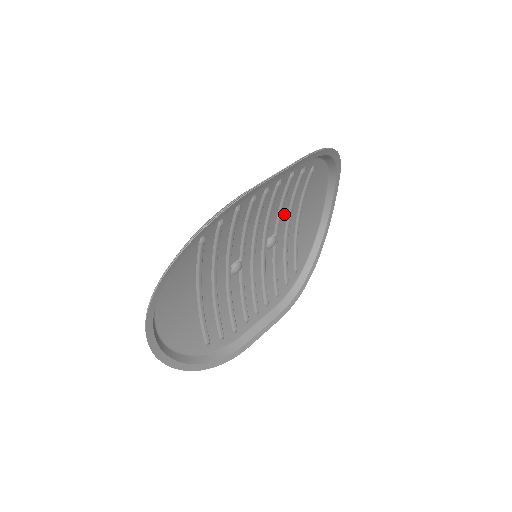
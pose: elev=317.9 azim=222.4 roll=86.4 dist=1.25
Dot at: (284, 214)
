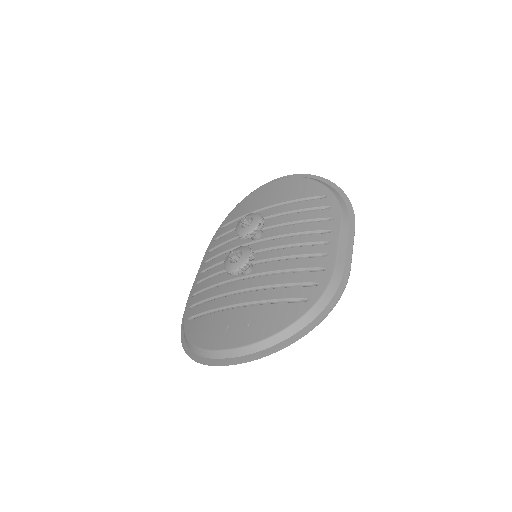
Dot at: (281, 220)
